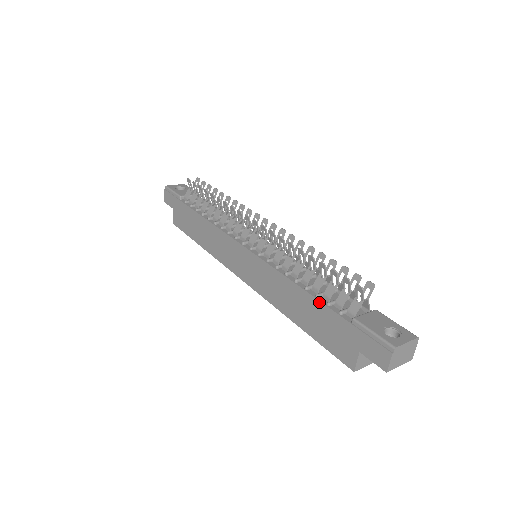
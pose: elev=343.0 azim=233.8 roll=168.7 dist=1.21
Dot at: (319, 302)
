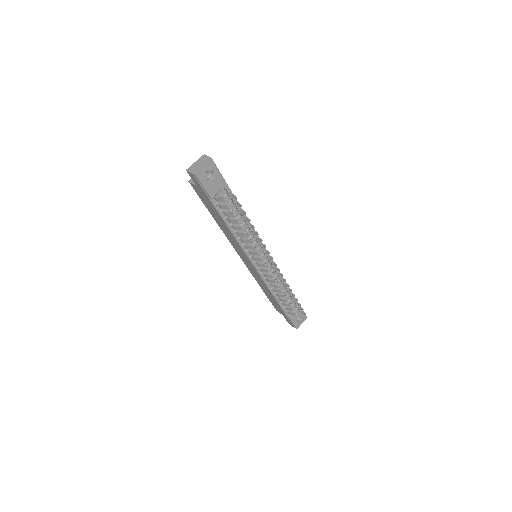
Dot at: (279, 305)
